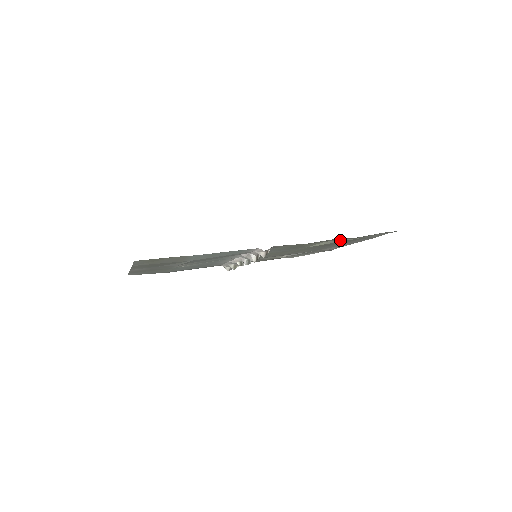
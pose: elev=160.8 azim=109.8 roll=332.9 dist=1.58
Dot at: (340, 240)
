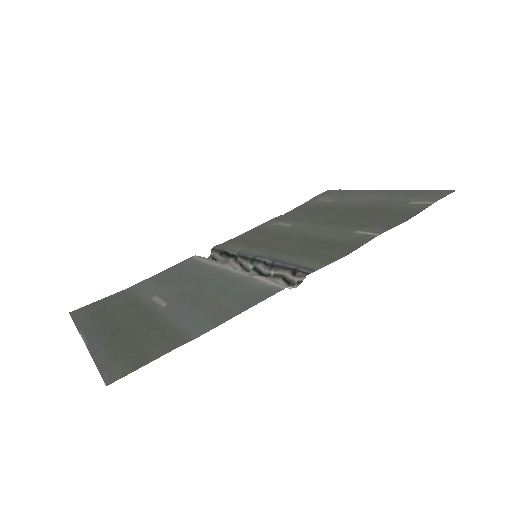
Dot at: (379, 222)
